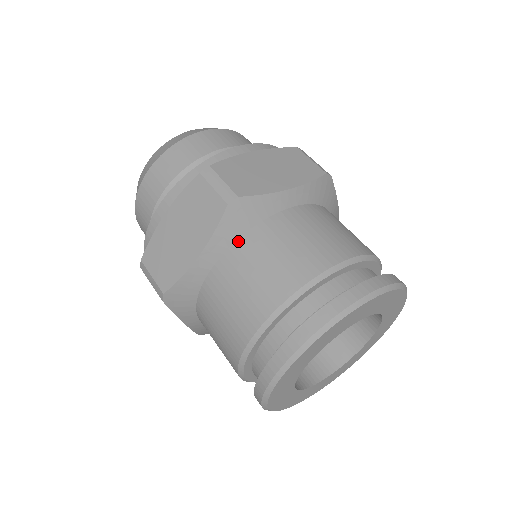
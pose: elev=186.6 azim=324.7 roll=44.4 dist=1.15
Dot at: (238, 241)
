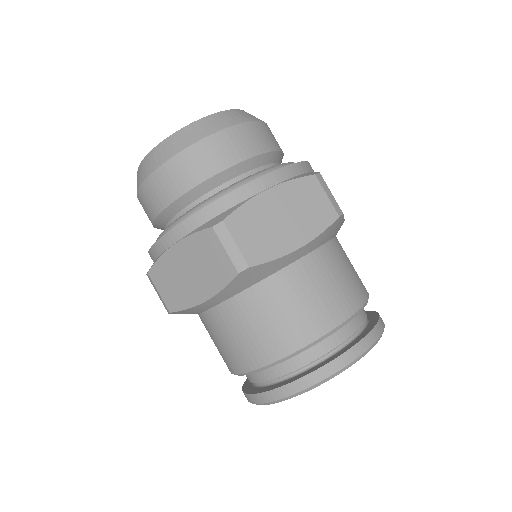
Dot at: (244, 292)
